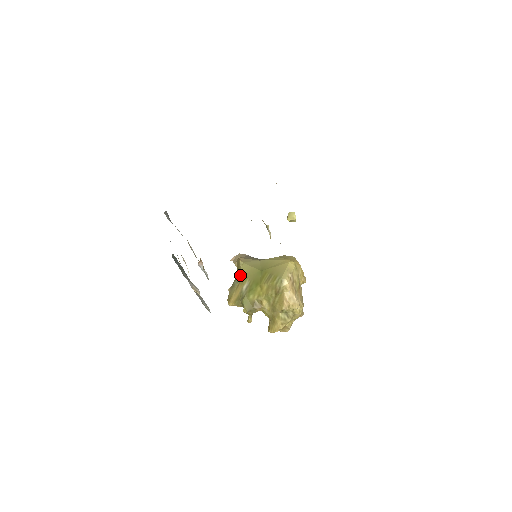
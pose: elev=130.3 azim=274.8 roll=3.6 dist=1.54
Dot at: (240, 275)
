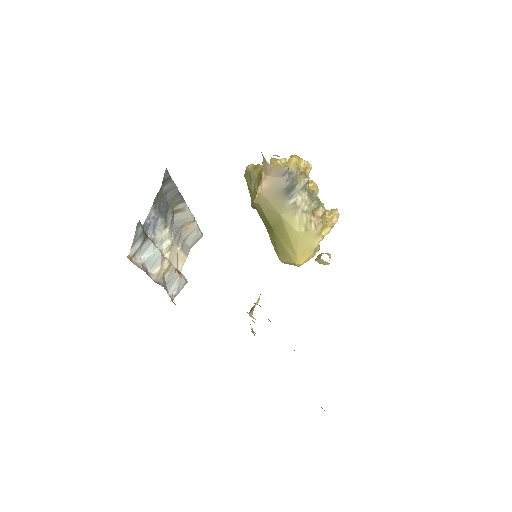
Dot at: occluded
